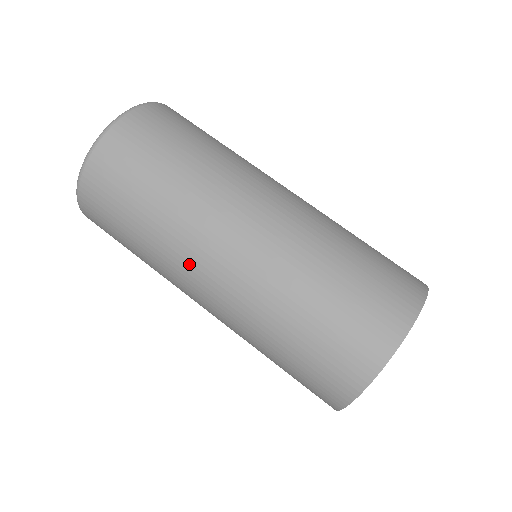
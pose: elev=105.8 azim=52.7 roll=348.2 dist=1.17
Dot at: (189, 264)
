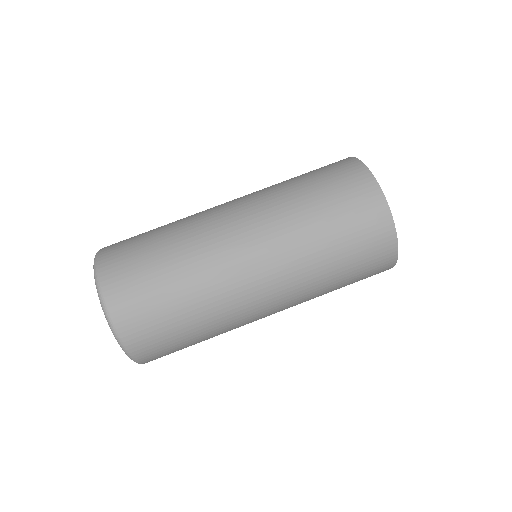
Dot at: (246, 310)
